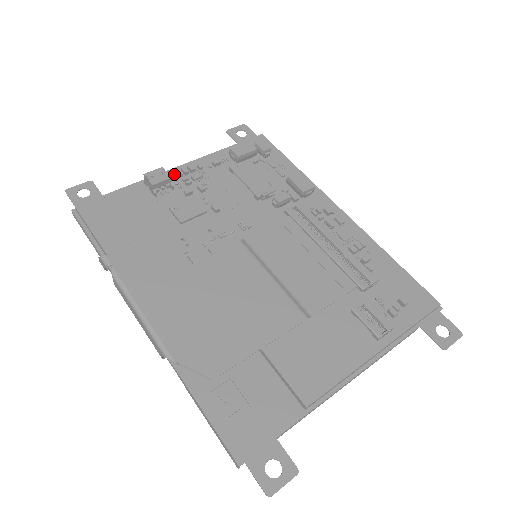
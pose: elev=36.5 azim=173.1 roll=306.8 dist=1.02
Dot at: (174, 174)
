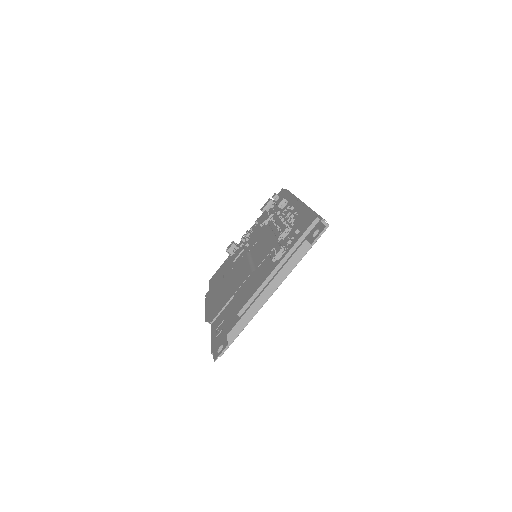
Dot at: occluded
